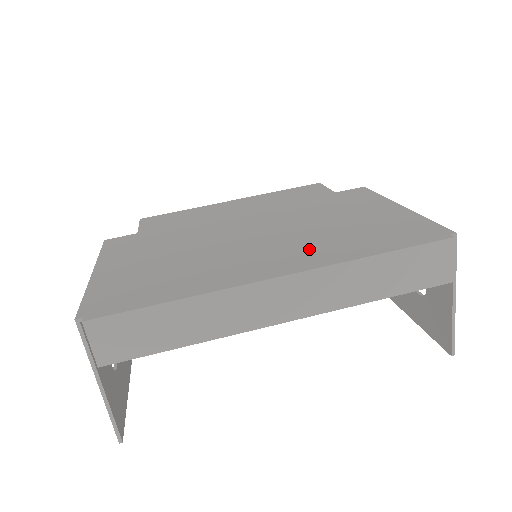
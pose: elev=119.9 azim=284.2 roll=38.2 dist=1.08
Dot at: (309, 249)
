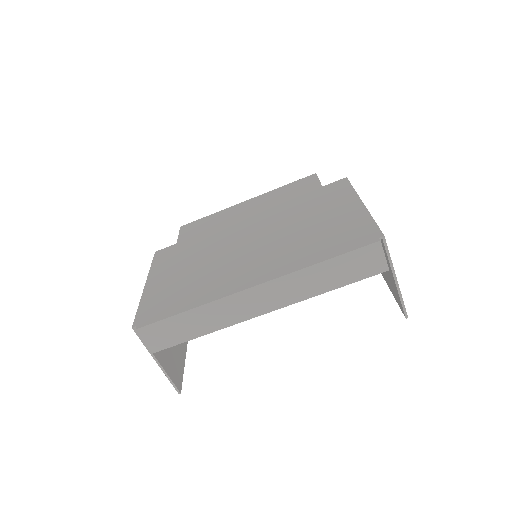
Dot at: (280, 258)
